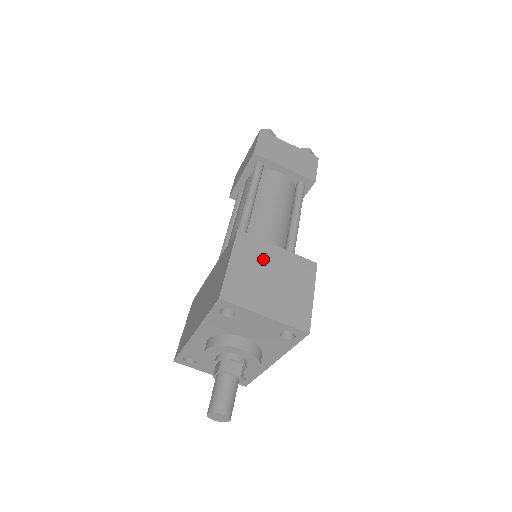
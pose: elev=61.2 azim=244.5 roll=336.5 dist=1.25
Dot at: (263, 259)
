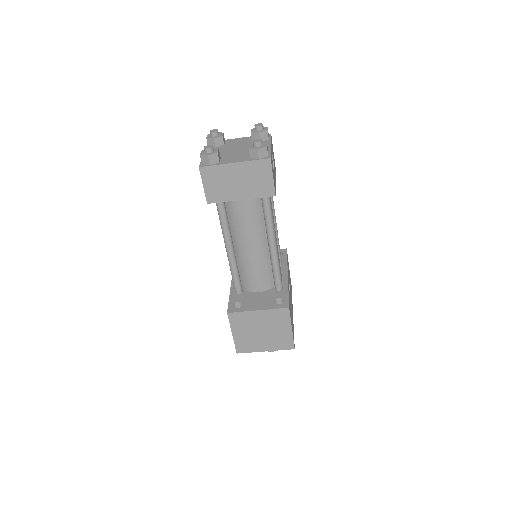
Dot at: (251, 323)
